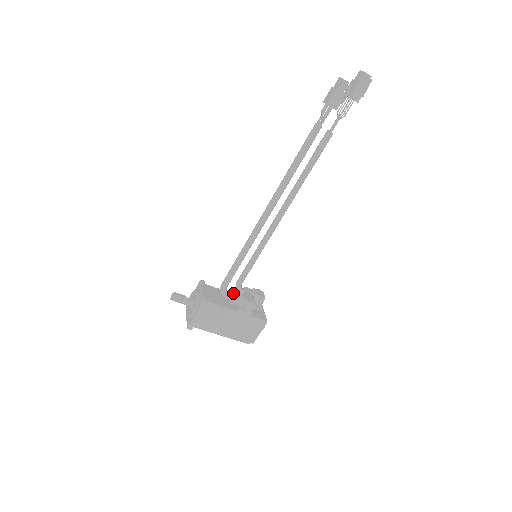
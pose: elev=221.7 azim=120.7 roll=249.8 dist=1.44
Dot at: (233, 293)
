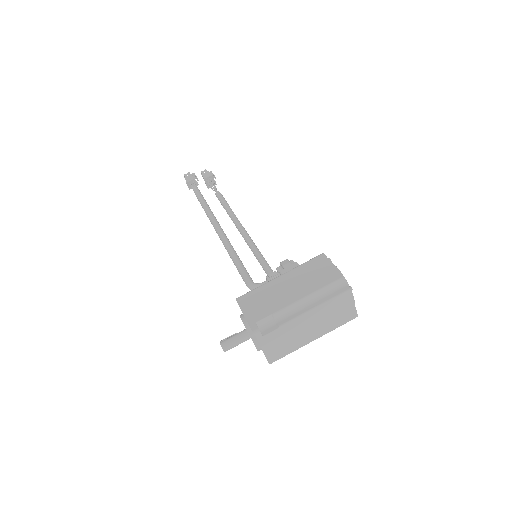
Dot at: (266, 280)
